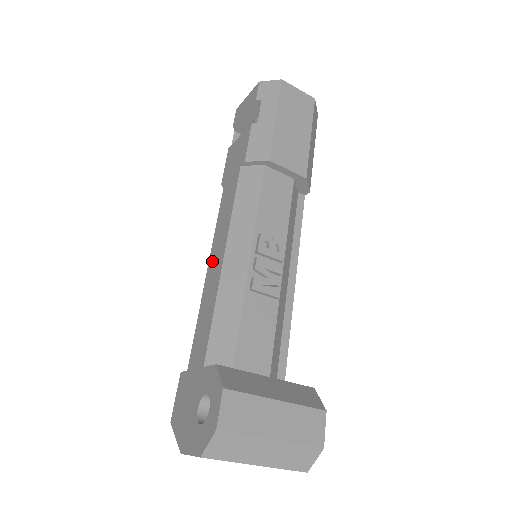
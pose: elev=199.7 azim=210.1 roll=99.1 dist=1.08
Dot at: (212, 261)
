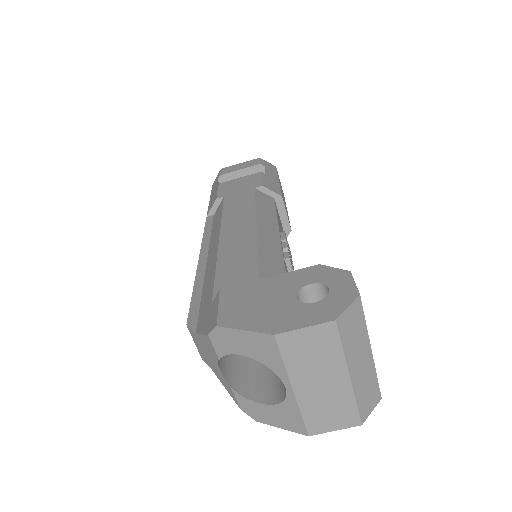
Dot at: (229, 232)
